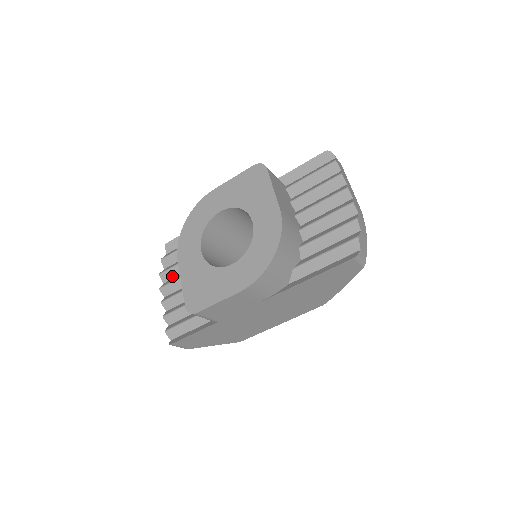
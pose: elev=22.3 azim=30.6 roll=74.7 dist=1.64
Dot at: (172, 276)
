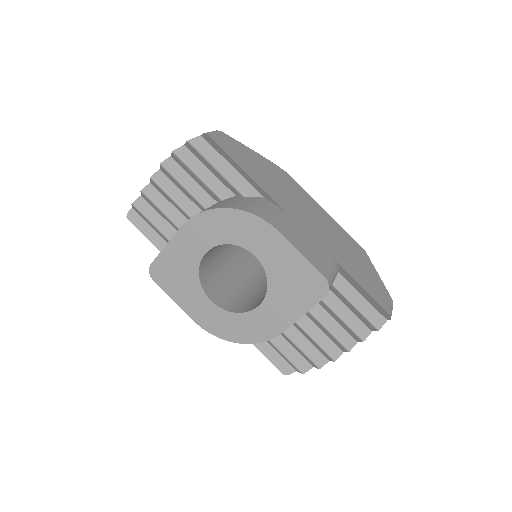
Dot at: (183, 166)
